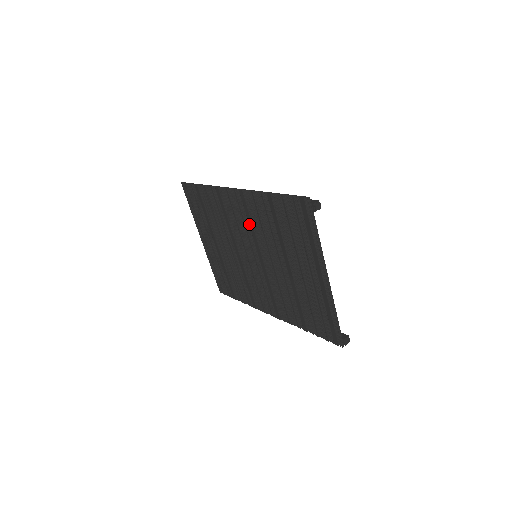
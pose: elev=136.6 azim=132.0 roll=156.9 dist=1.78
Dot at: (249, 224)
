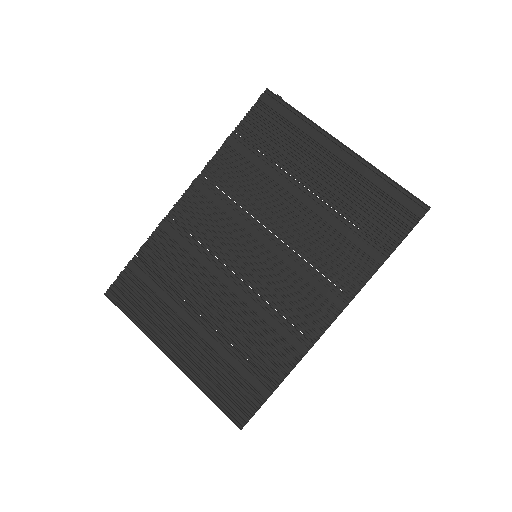
Dot at: (224, 211)
